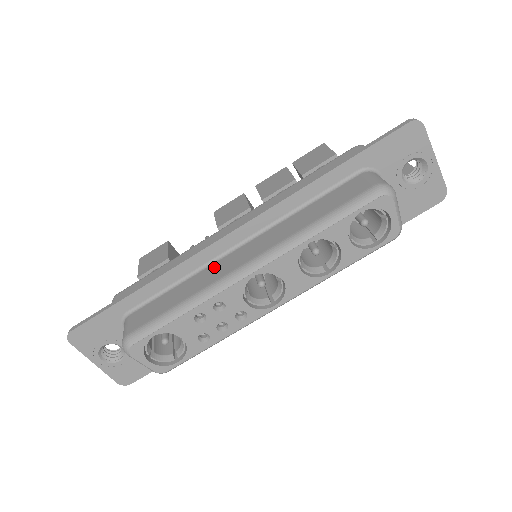
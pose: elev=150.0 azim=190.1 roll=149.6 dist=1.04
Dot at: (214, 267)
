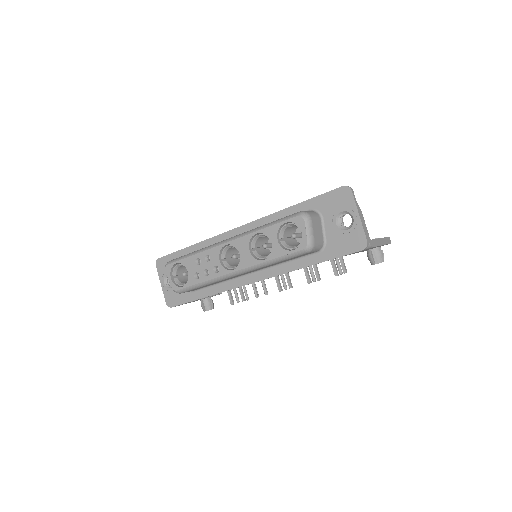
Dot at: occluded
